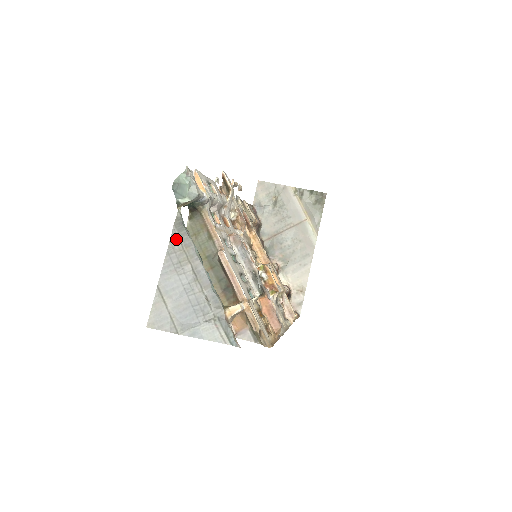
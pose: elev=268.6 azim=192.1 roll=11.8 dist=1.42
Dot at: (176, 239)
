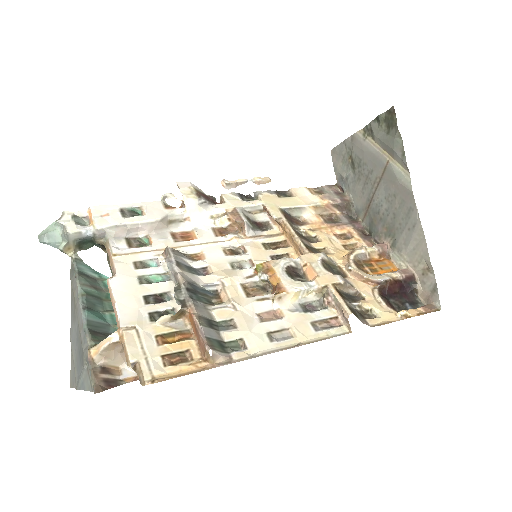
Dot at: (72, 287)
